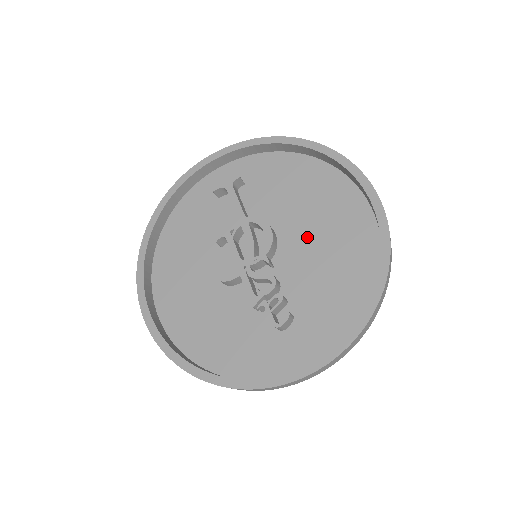
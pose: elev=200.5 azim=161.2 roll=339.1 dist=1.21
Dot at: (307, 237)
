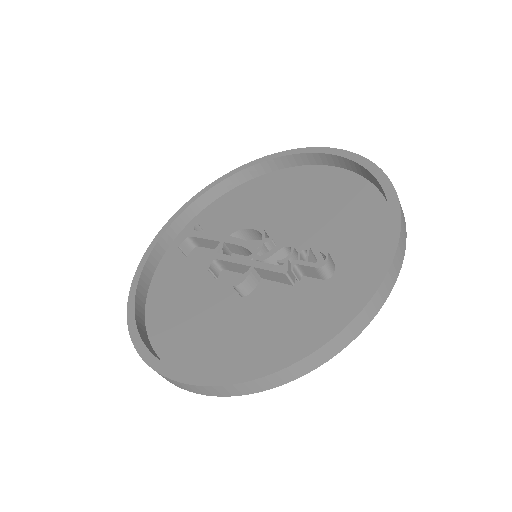
Dot at: (290, 214)
